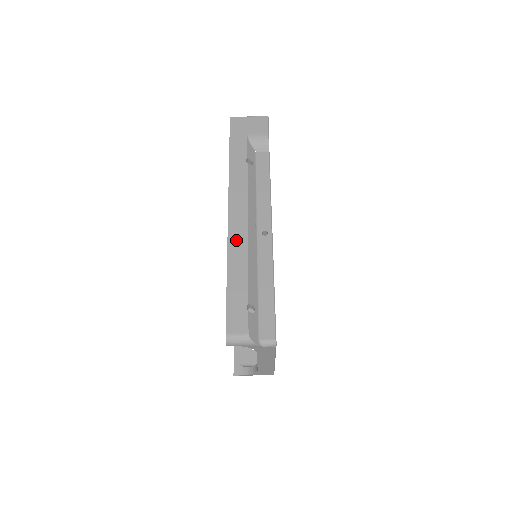
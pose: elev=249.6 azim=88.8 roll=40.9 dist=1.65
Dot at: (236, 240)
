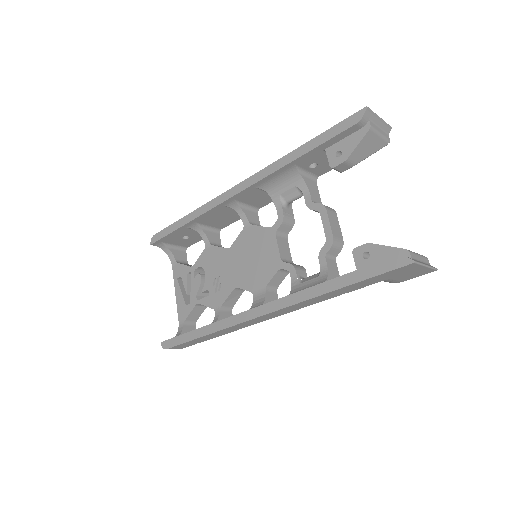
Dot at: (241, 326)
